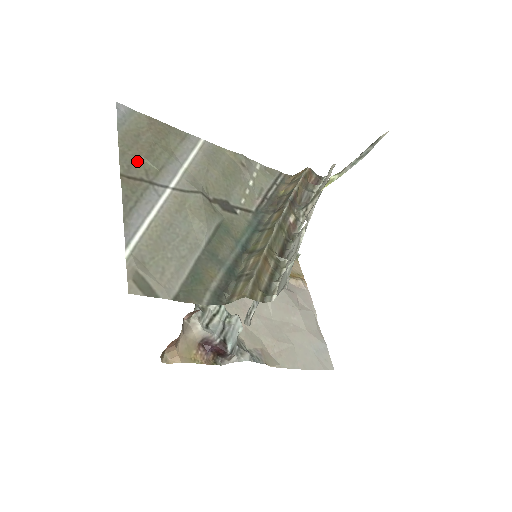
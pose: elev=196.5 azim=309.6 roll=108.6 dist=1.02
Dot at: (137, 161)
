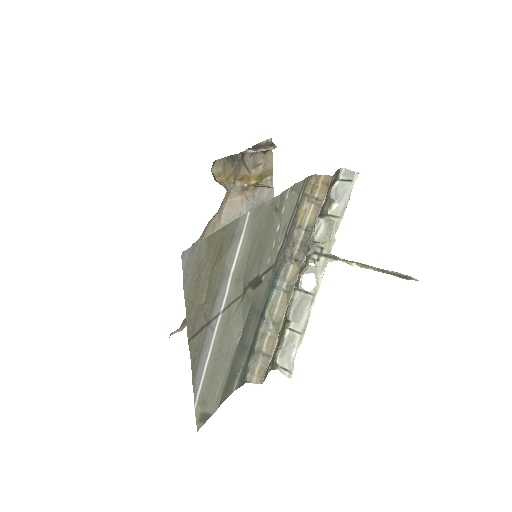
Dot at: (199, 312)
